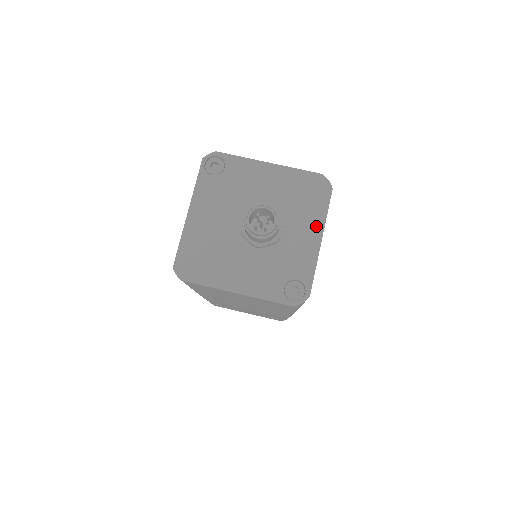
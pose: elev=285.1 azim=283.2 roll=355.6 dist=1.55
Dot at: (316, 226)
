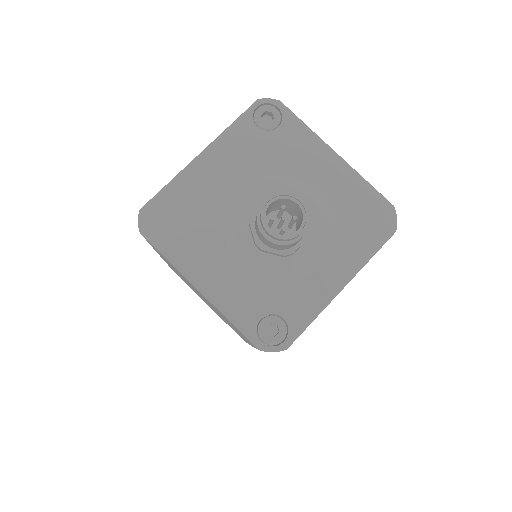
Dot at: (348, 266)
